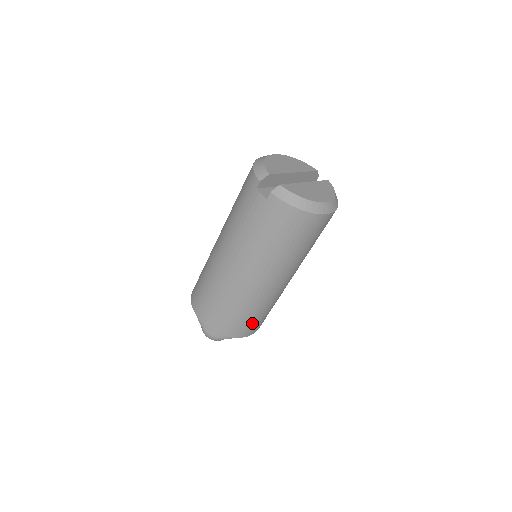
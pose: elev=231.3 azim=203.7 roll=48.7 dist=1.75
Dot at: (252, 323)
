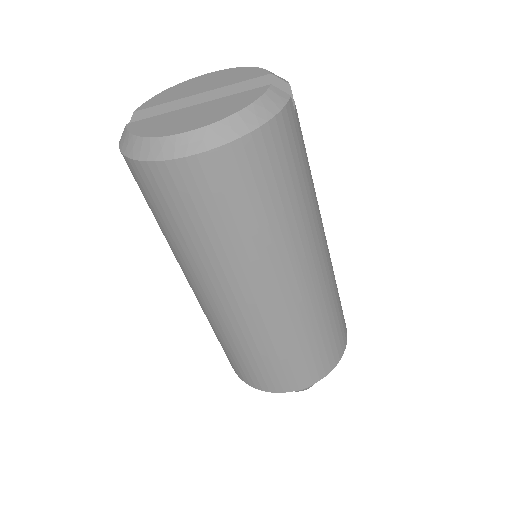
Dot at: (264, 370)
